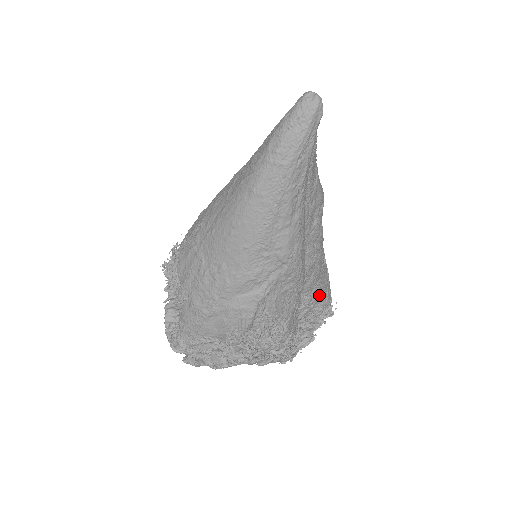
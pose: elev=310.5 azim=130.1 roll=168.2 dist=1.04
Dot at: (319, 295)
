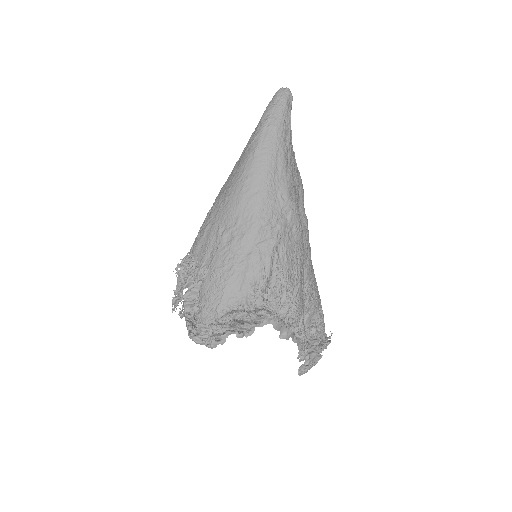
Dot at: (315, 298)
